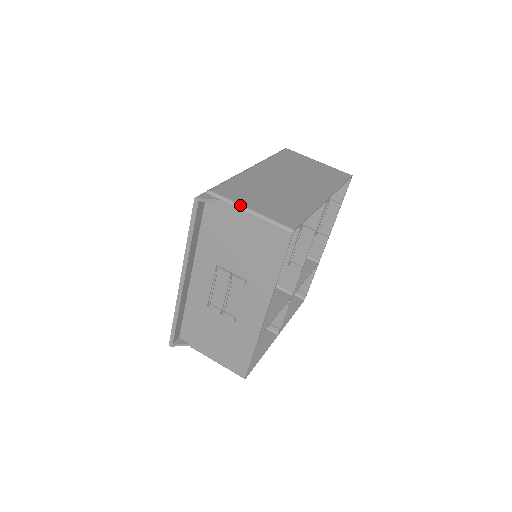
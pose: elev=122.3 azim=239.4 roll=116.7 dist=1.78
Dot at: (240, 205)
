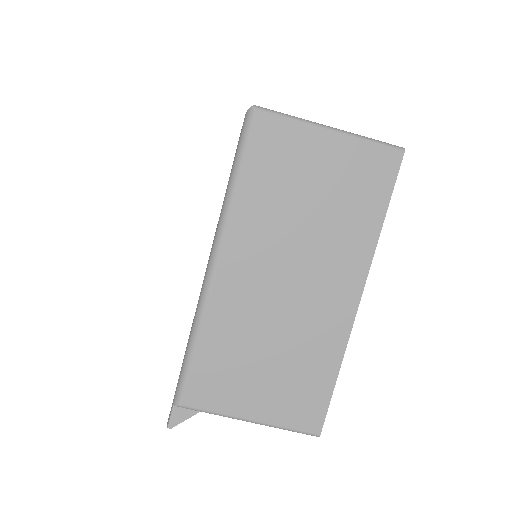
Dot at: (233, 418)
